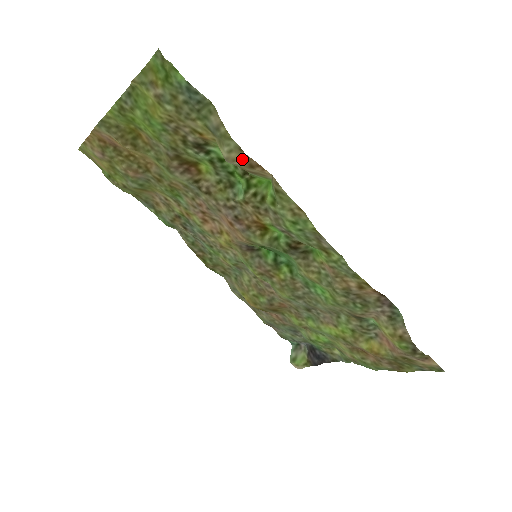
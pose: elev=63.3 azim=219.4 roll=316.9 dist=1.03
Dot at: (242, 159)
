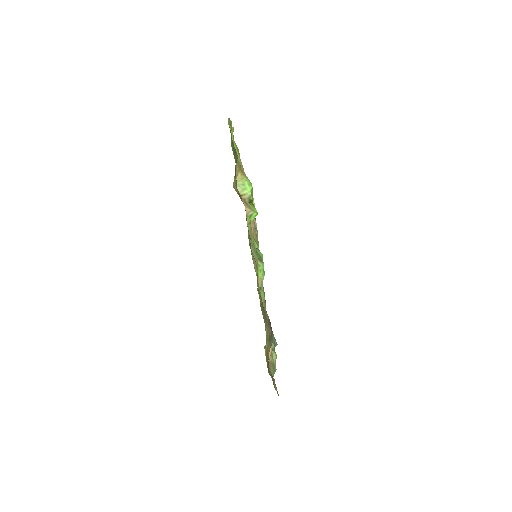
Dot at: (237, 190)
